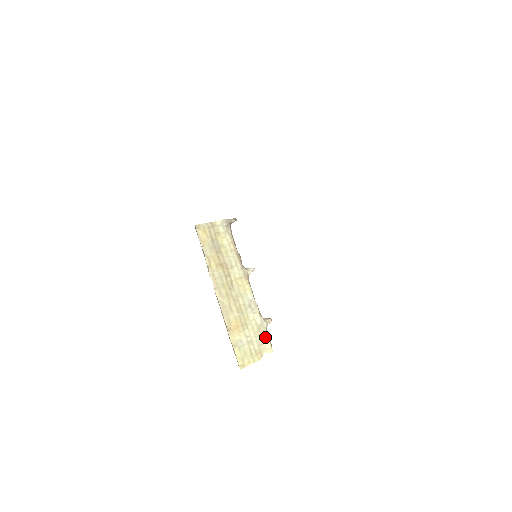
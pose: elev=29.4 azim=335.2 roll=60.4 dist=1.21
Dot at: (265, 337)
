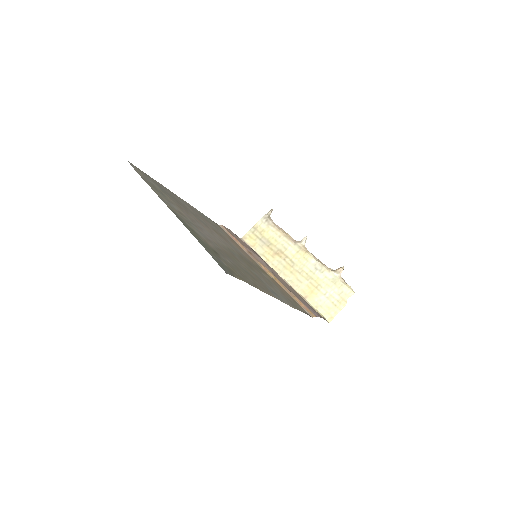
Dot at: (342, 285)
